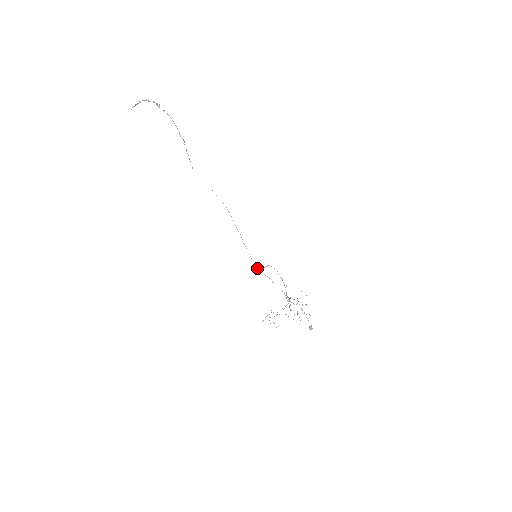
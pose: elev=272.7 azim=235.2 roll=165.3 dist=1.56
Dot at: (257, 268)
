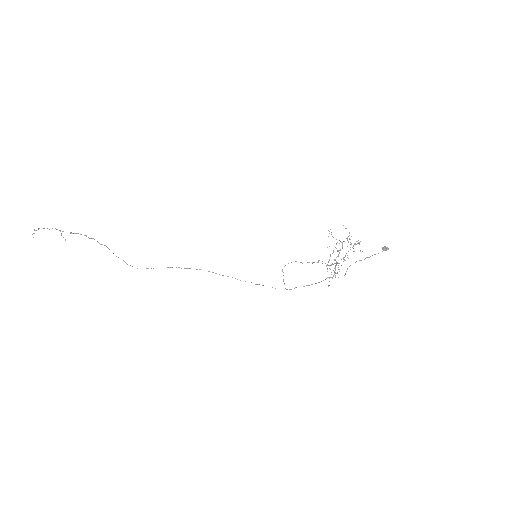
Dot at: occluded
